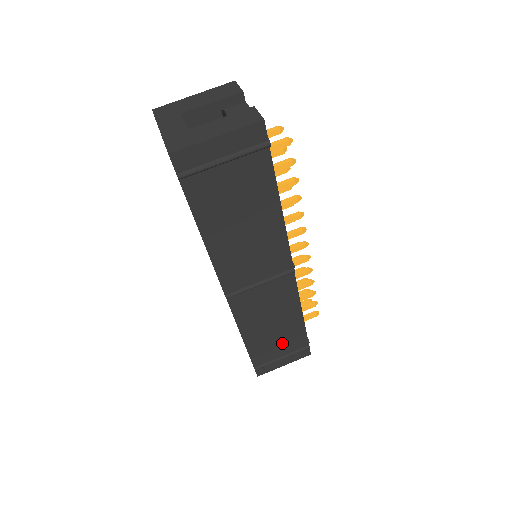
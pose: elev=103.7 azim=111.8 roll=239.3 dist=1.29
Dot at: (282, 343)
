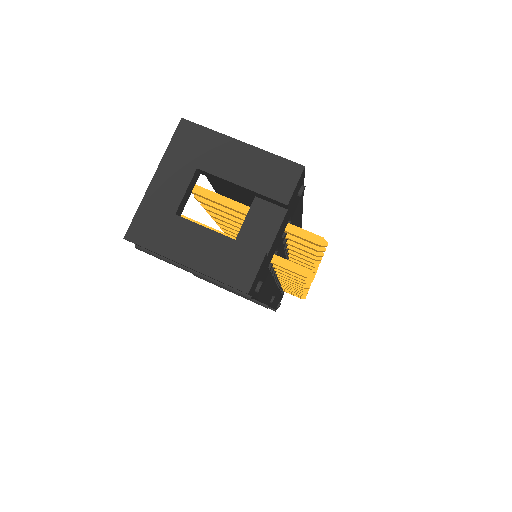
Dot at: occluded
